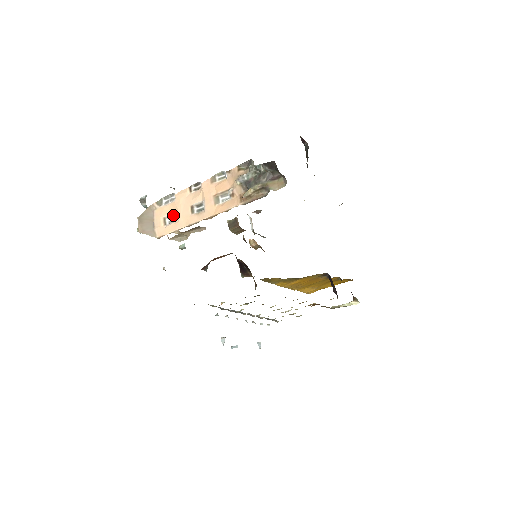
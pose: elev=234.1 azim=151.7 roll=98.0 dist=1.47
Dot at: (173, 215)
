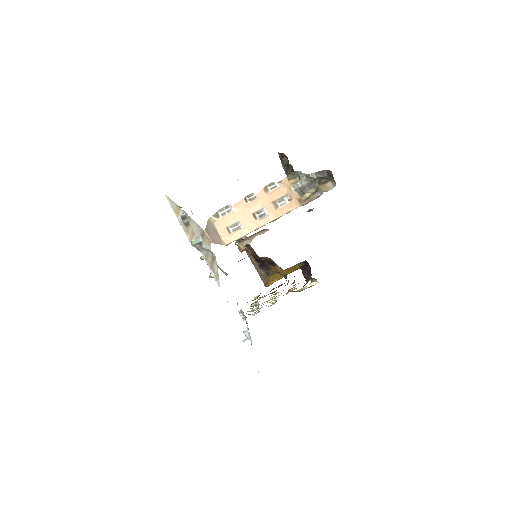
Dot at: (235, 224)
